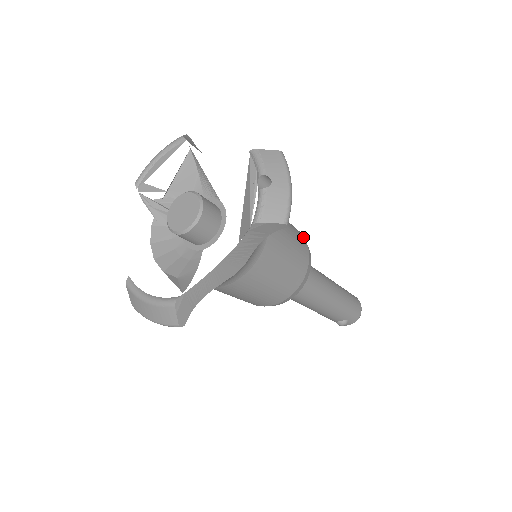
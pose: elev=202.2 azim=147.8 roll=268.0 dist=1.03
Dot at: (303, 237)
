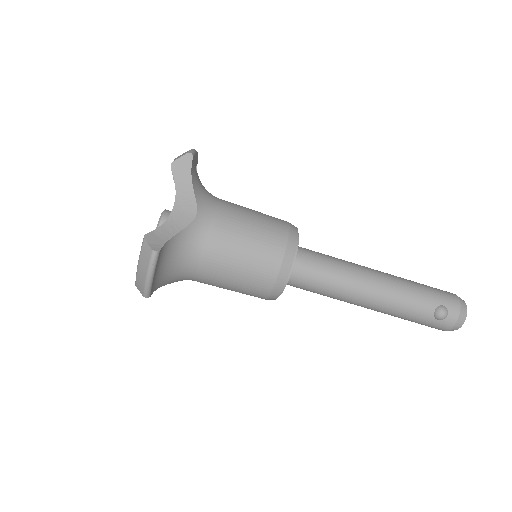
Dot at: occluded
